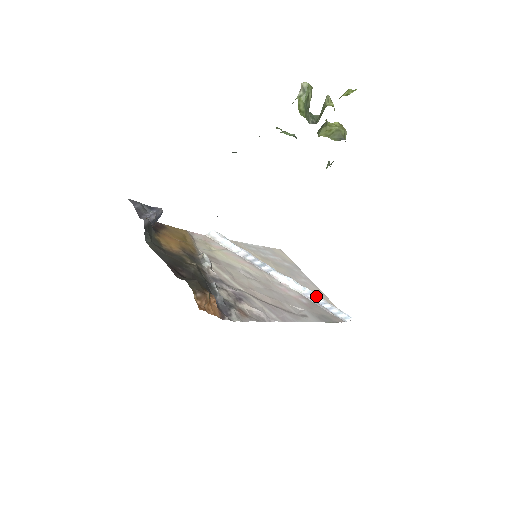
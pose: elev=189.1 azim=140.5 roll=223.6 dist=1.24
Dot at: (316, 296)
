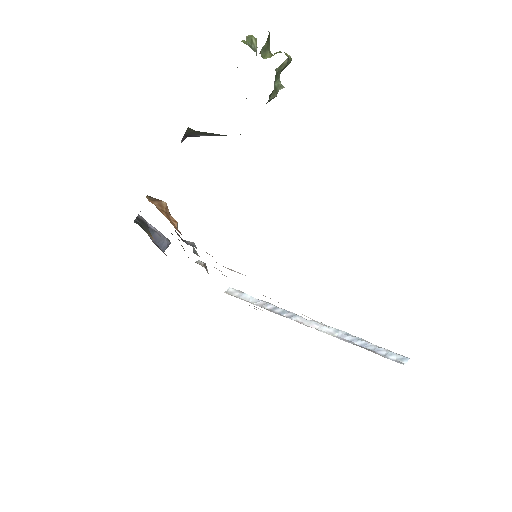
Dot at: (355, 337)
